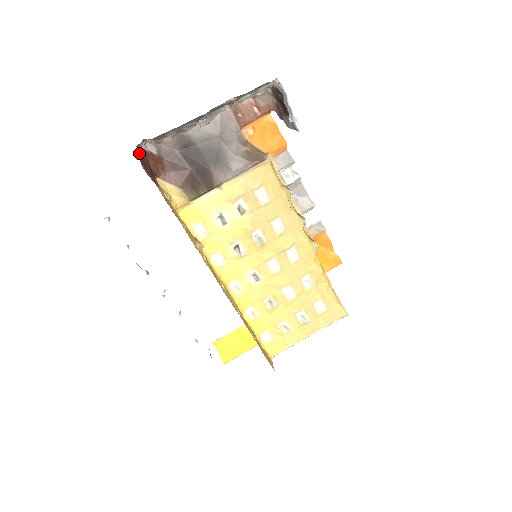
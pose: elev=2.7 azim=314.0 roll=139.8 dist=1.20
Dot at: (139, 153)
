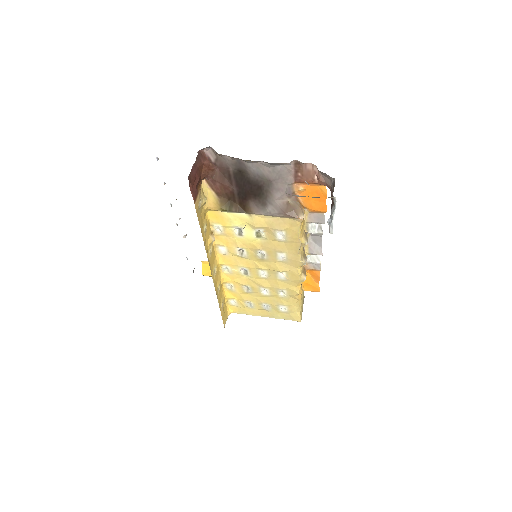
Dot at: (195, 165)
